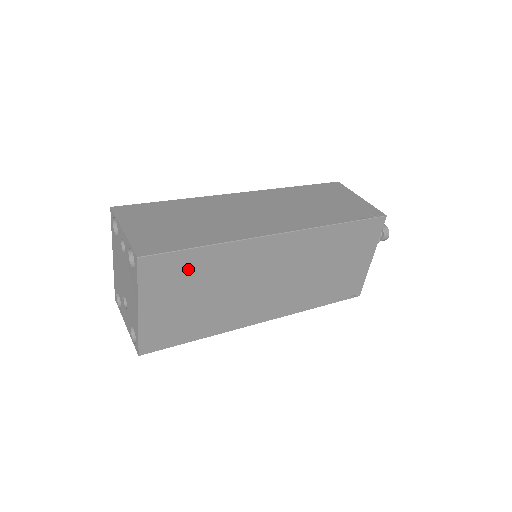
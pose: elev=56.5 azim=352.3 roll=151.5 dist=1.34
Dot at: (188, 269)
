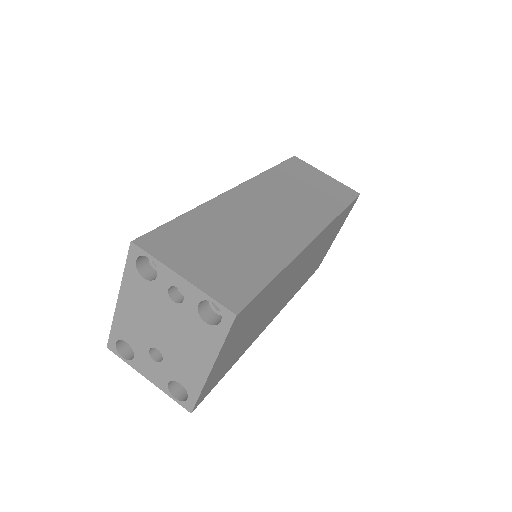
Dot at: (258, 305)
